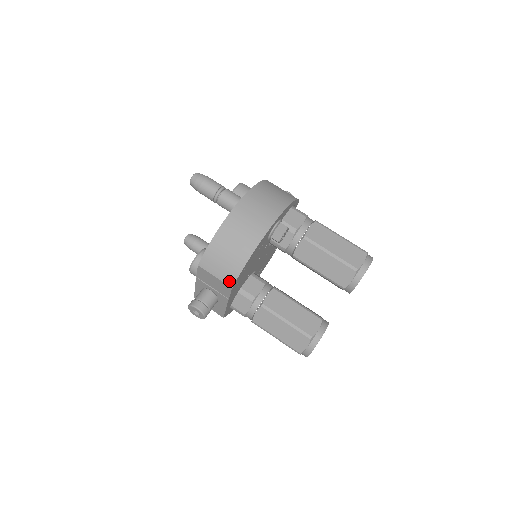
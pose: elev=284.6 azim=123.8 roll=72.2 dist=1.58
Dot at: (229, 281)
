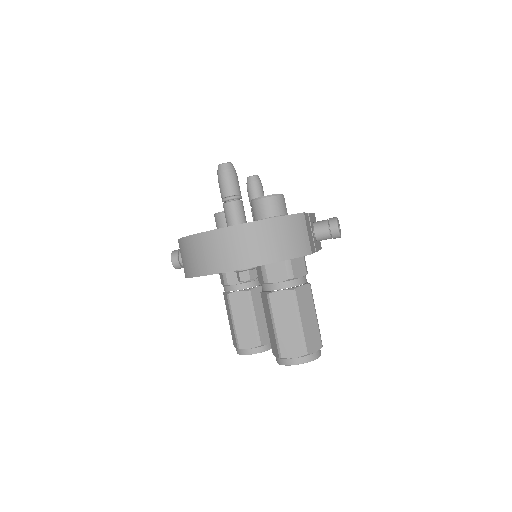
Dot at: (185, 272)
